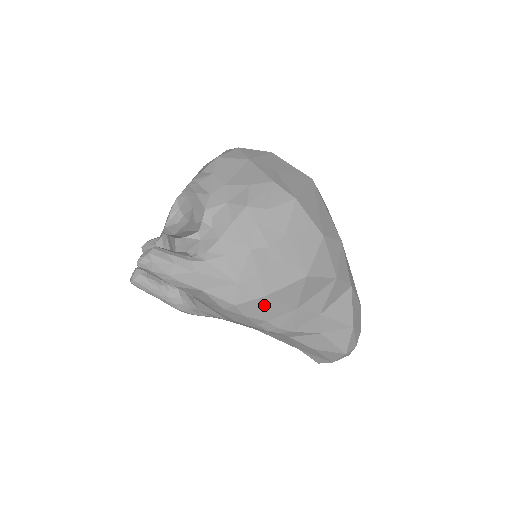
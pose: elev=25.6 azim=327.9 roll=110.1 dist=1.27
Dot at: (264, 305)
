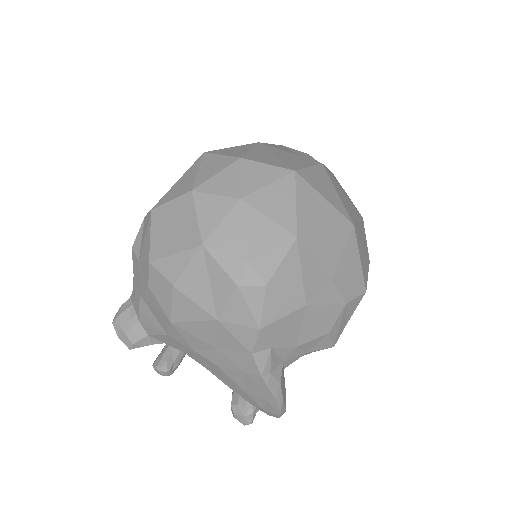
Dot at: occluded
